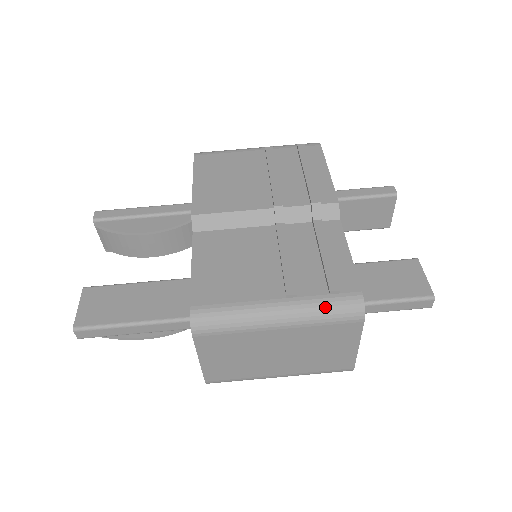
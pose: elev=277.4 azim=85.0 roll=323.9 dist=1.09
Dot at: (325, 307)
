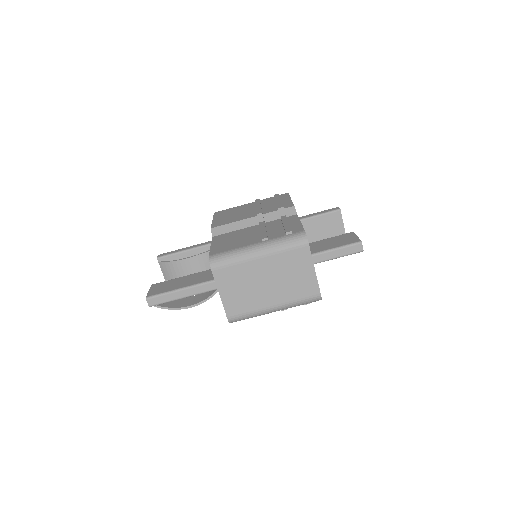
Dot at: (284, 240)
